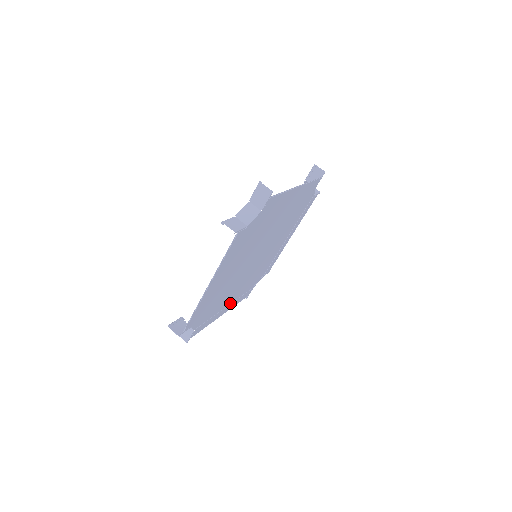
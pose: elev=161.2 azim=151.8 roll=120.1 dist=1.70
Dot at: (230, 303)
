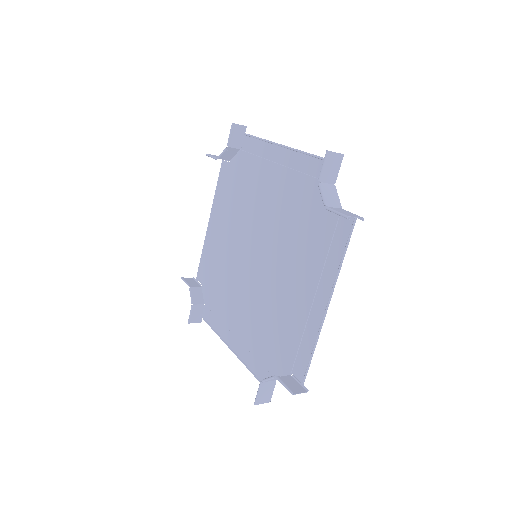
Dot at: (232, 332)
